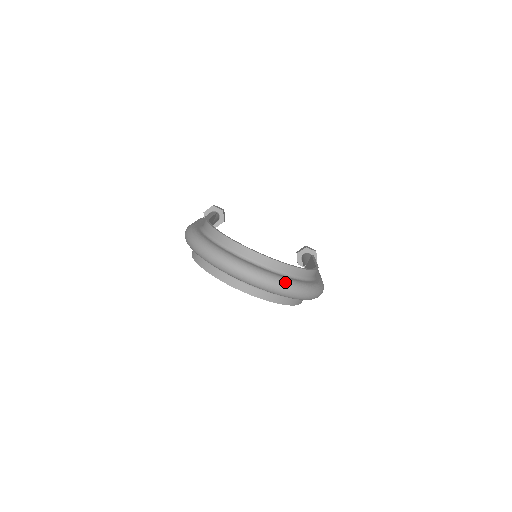
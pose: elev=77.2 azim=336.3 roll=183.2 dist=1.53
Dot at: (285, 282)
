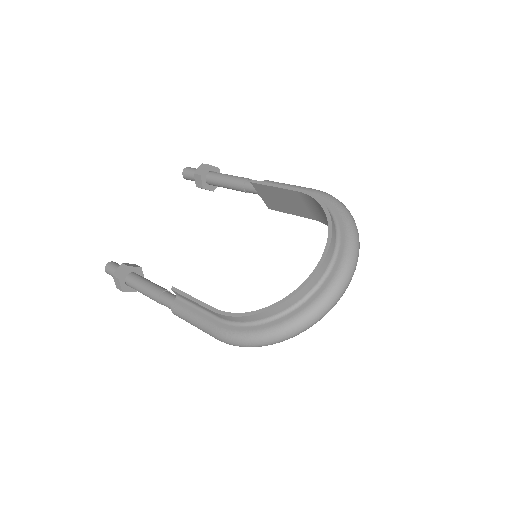
Dot at: (353, 247)
